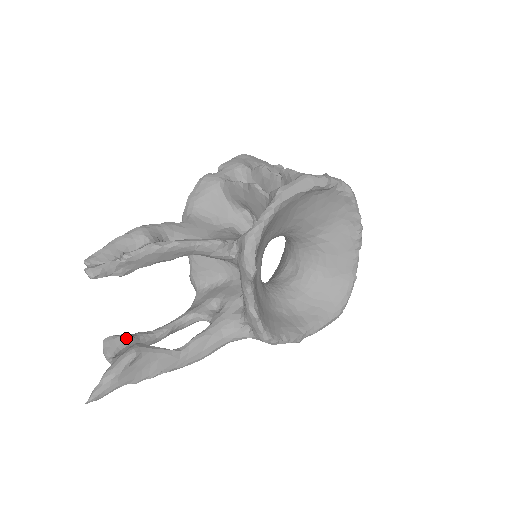
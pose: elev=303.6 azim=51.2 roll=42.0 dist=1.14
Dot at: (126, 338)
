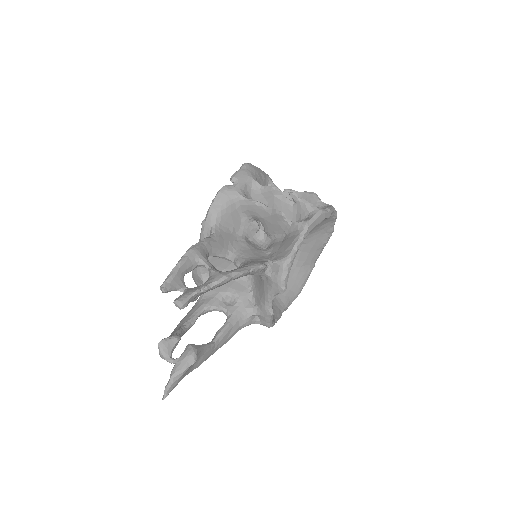
Dot at: (177, 340)
